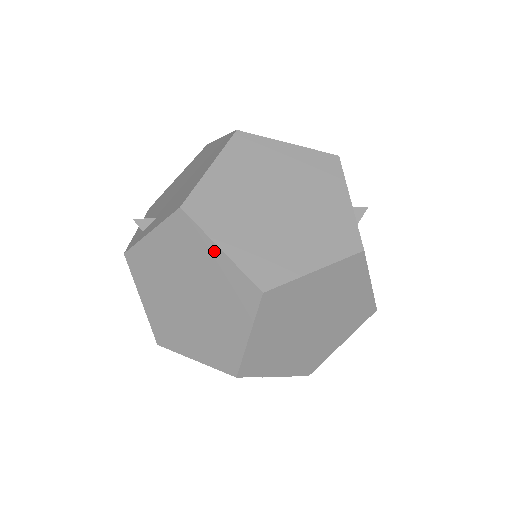
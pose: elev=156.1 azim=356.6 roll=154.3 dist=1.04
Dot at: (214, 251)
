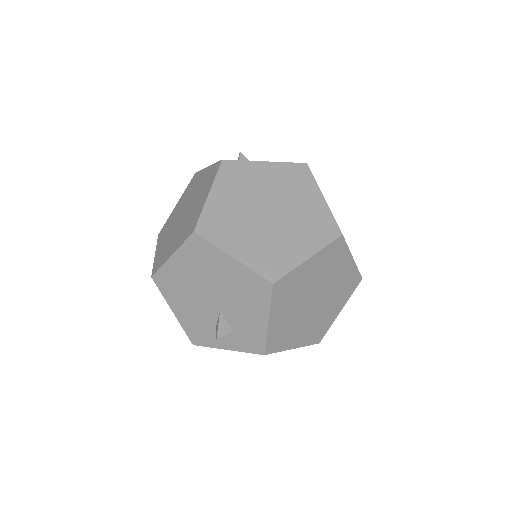
Dot at: (318, 196)
